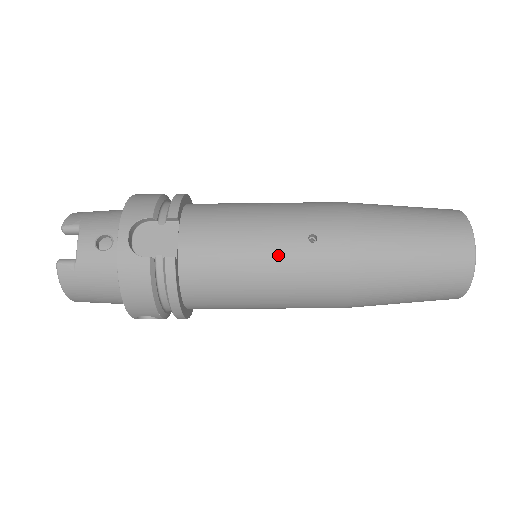
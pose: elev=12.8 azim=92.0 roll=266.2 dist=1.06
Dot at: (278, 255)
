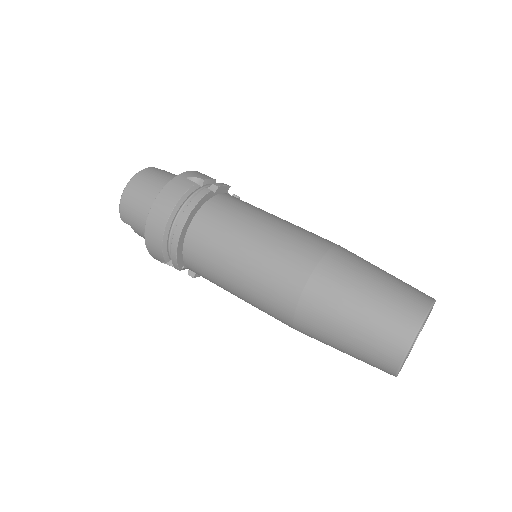
Dot at: occluded
